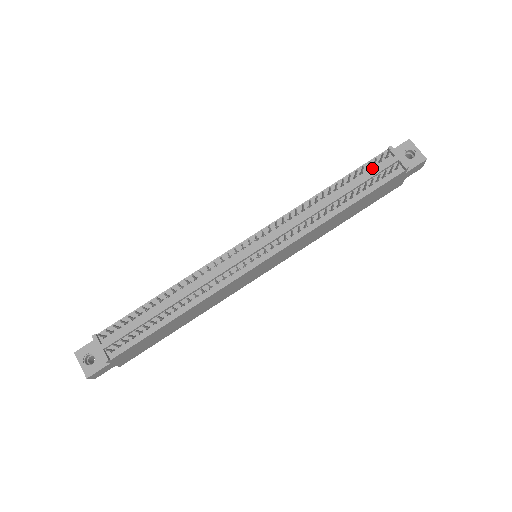
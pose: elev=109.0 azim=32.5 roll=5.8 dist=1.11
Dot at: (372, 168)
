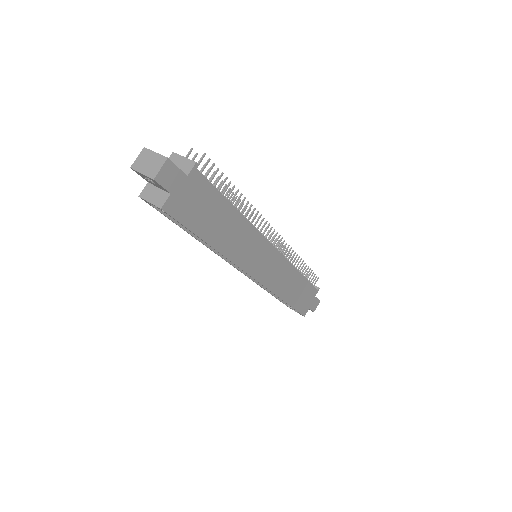
Dot at: occluded
